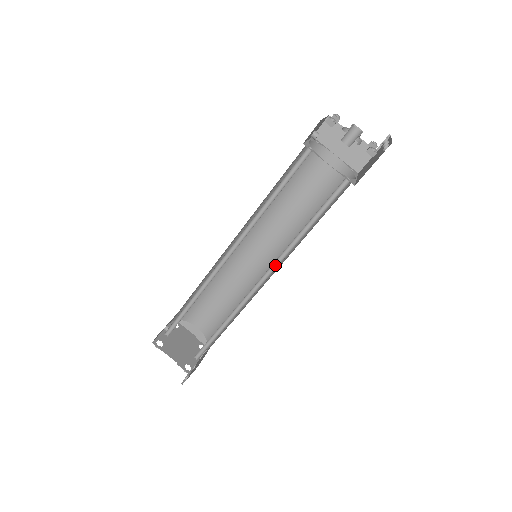
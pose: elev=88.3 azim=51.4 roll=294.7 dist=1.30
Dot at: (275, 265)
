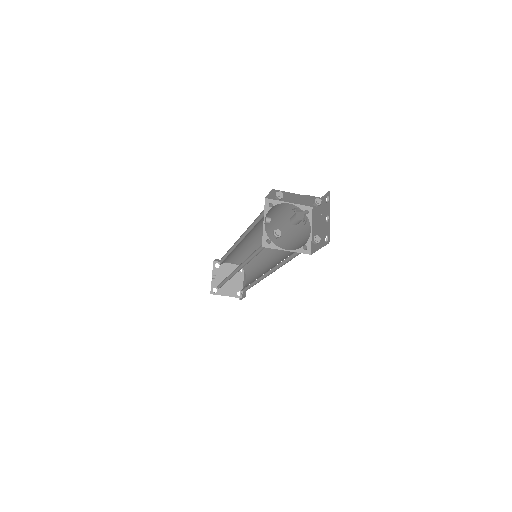
Dot at: (272, 269)
